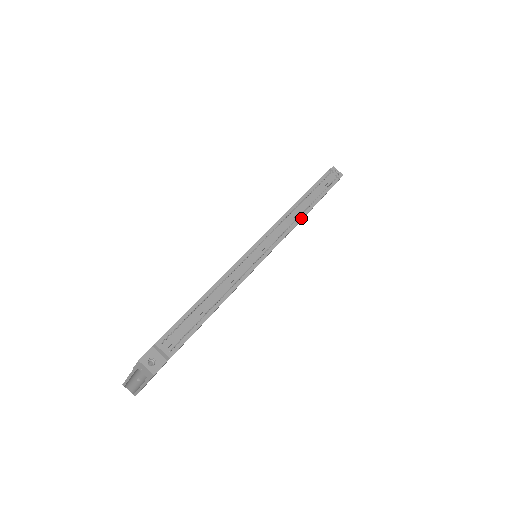
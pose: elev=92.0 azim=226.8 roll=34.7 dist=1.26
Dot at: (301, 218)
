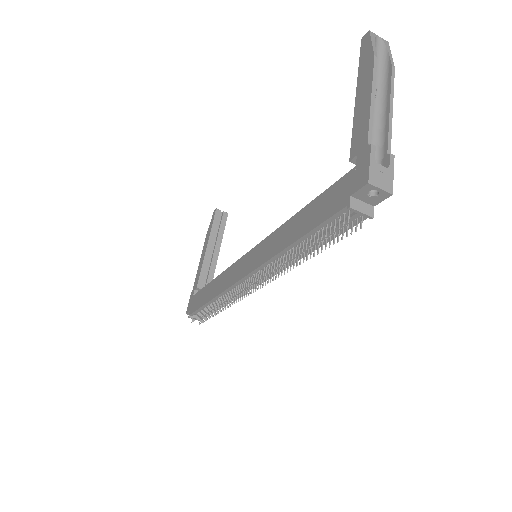
Dot at: occluded
